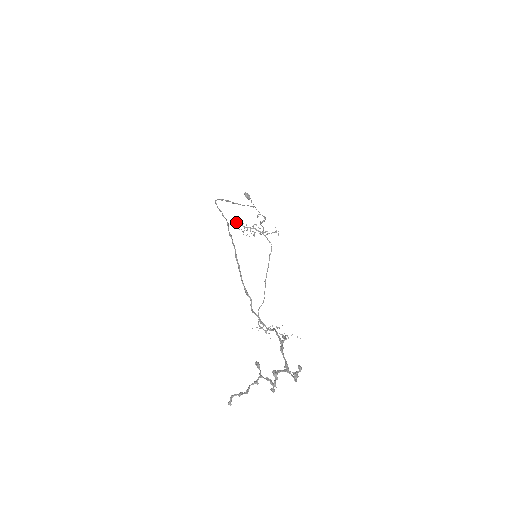
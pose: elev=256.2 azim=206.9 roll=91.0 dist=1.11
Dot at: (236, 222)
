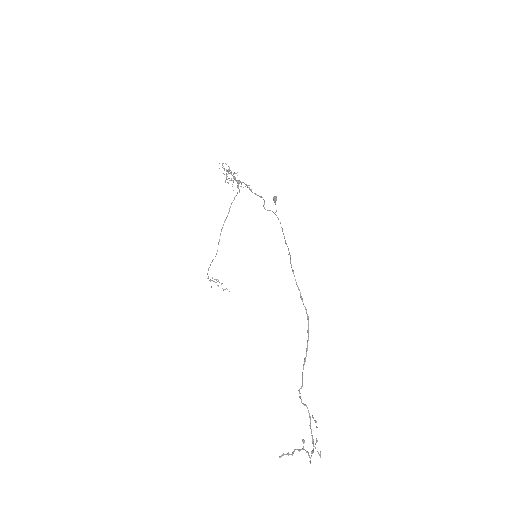
Dot at: occluded
